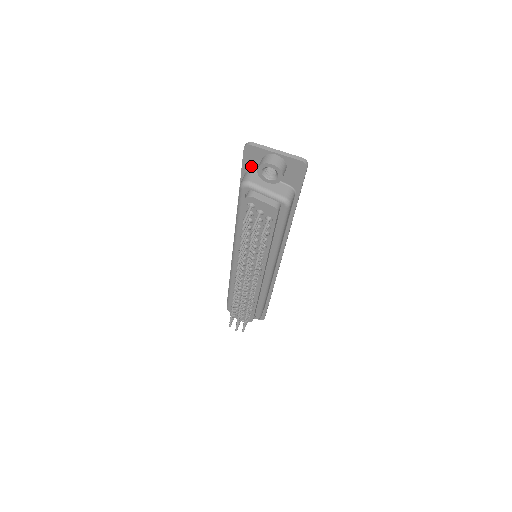
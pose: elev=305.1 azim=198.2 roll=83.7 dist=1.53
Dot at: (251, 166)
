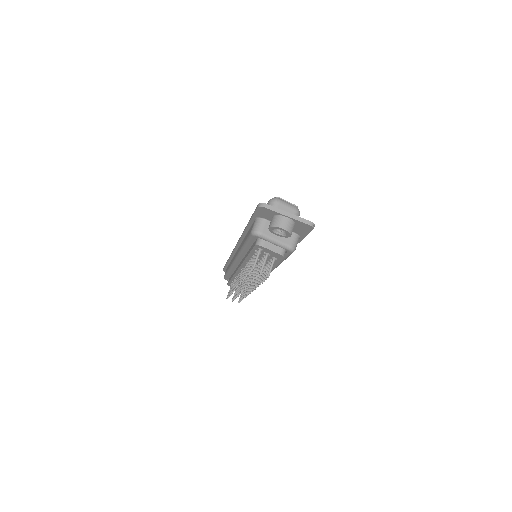
Dot at: (262, 216)
